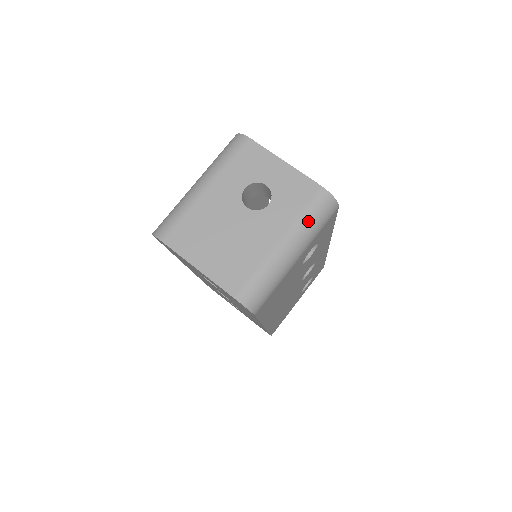
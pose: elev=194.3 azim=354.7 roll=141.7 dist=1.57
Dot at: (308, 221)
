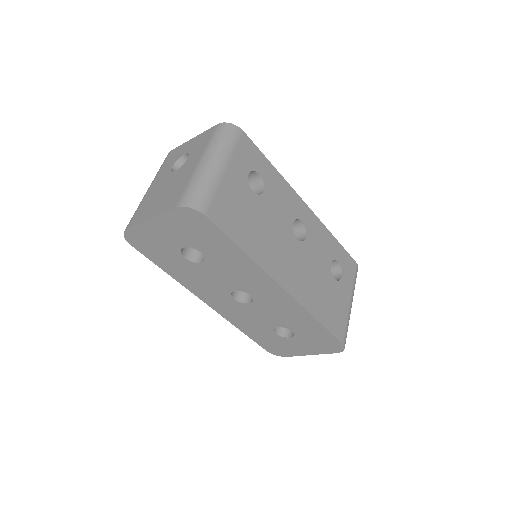
Dot at: (216, 142)
